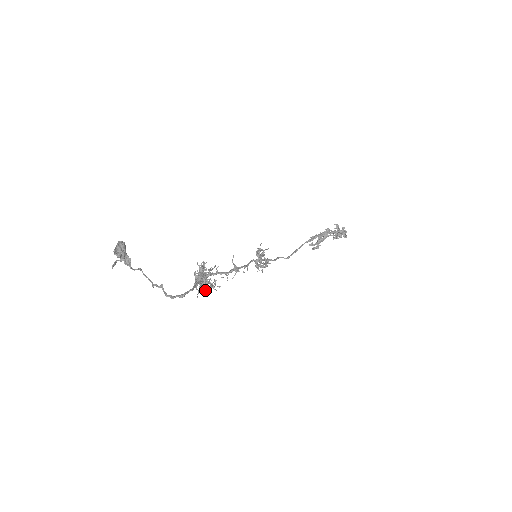
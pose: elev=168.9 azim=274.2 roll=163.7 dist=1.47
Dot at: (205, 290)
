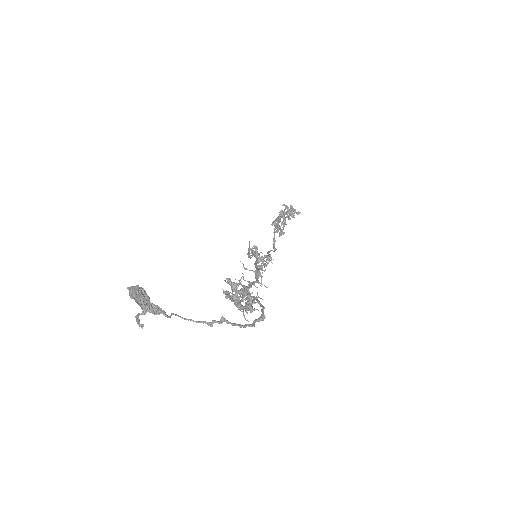
Dot at: (252, 308)
